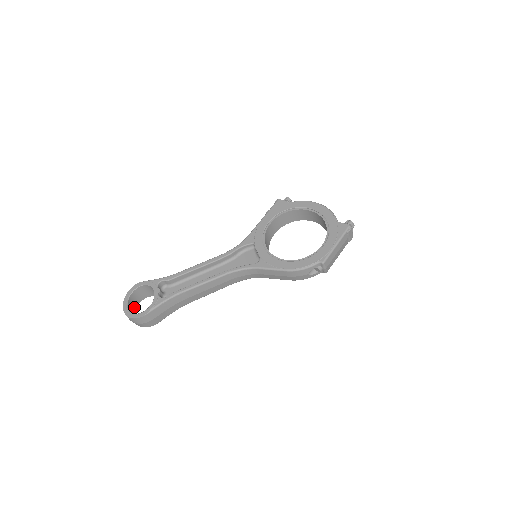
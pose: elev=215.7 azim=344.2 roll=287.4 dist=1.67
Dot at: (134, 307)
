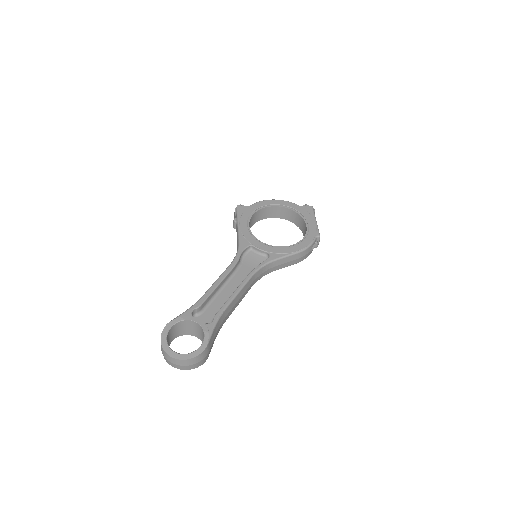
Dot at: occluded
